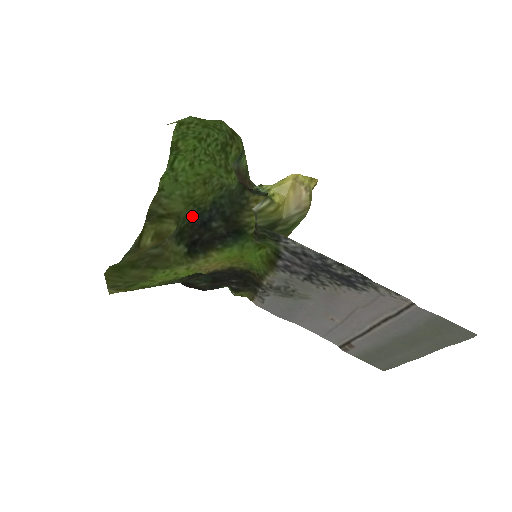
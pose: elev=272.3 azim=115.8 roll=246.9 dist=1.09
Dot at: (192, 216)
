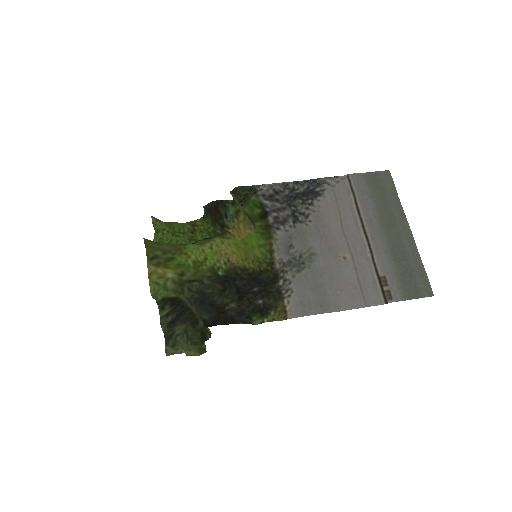
Dot at: occluded
